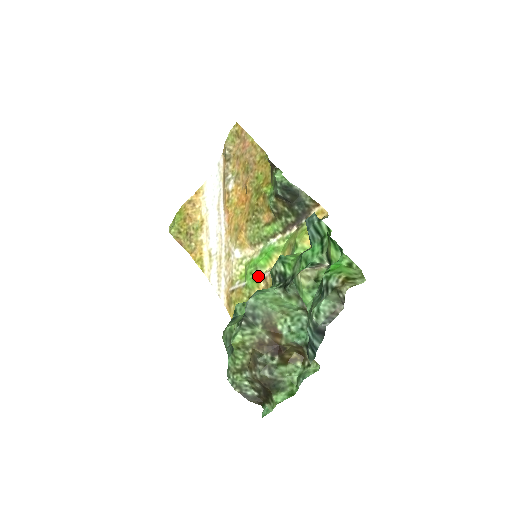
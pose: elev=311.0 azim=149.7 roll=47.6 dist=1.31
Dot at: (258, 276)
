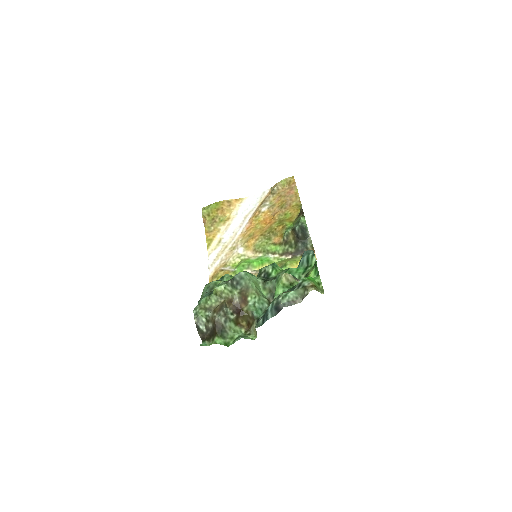
Dot at: (247, 270)
